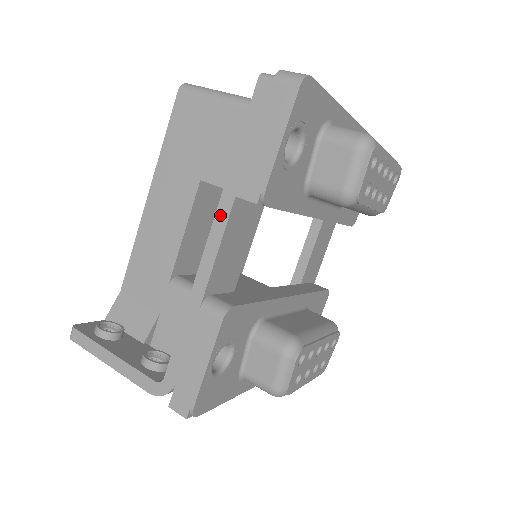
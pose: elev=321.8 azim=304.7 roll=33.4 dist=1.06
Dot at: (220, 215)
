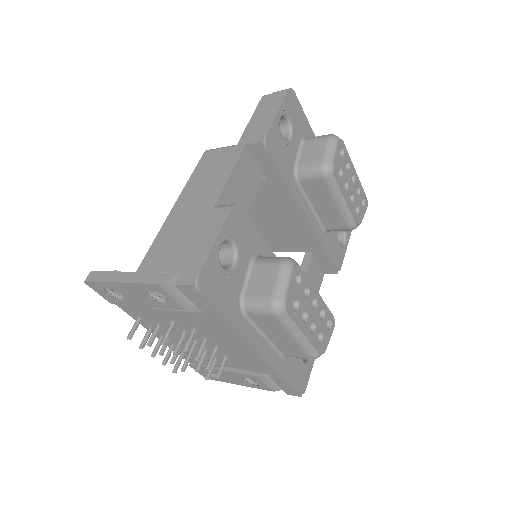
Dot at: (234, 157)
